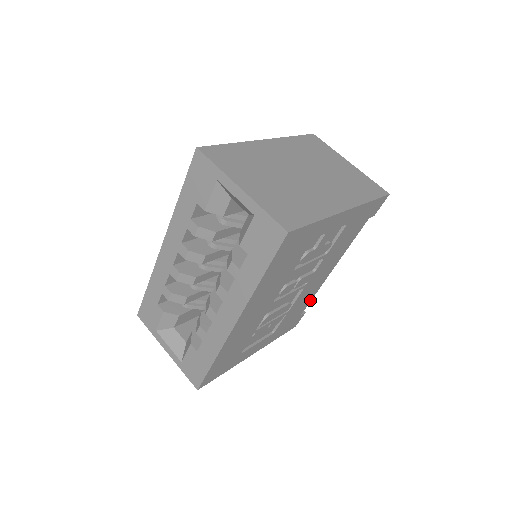
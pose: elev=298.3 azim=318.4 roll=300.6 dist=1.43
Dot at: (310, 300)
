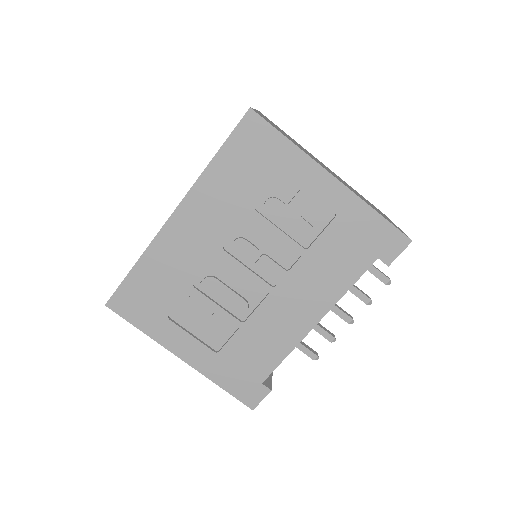
Dot at: (280, 359)
